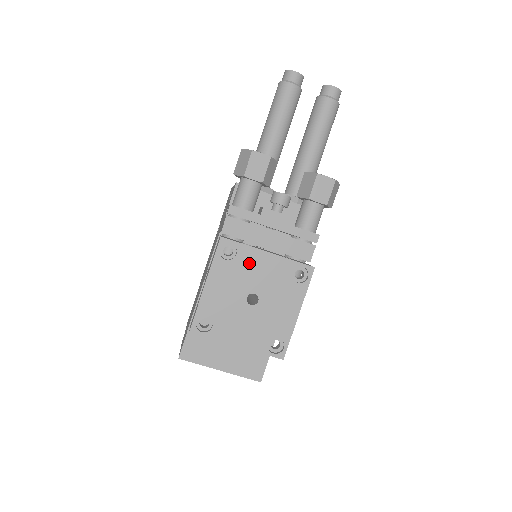
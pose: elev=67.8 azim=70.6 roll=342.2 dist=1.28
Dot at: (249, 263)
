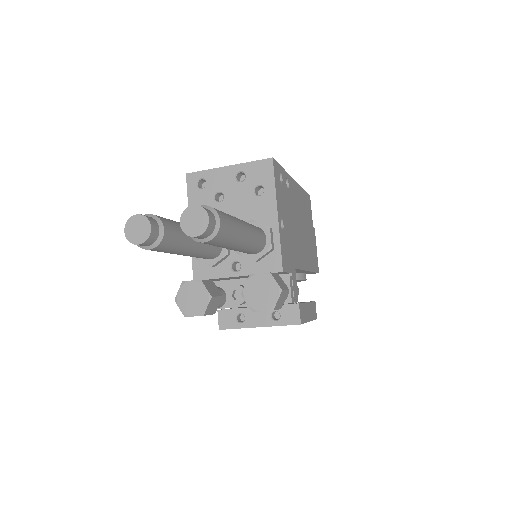
Dot at: occluded
